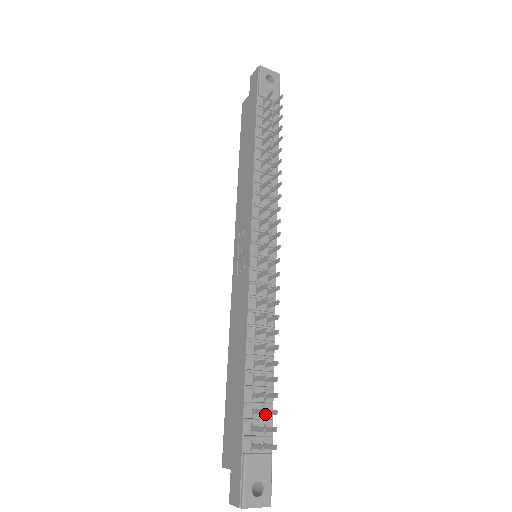
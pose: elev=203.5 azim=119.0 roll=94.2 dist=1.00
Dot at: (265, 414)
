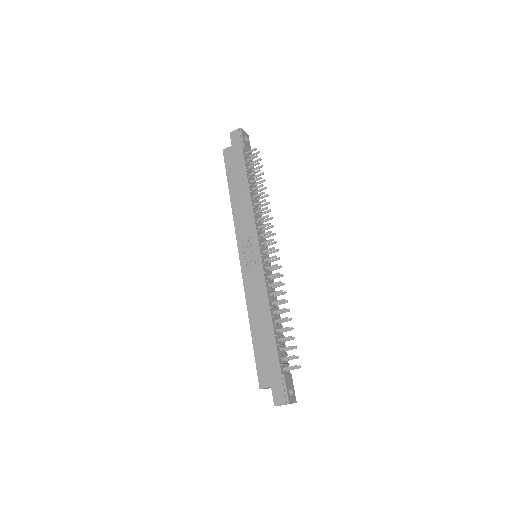
Dot at: (285, 351)
